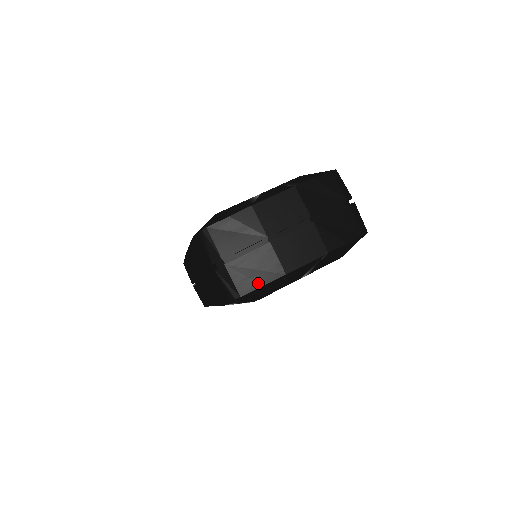
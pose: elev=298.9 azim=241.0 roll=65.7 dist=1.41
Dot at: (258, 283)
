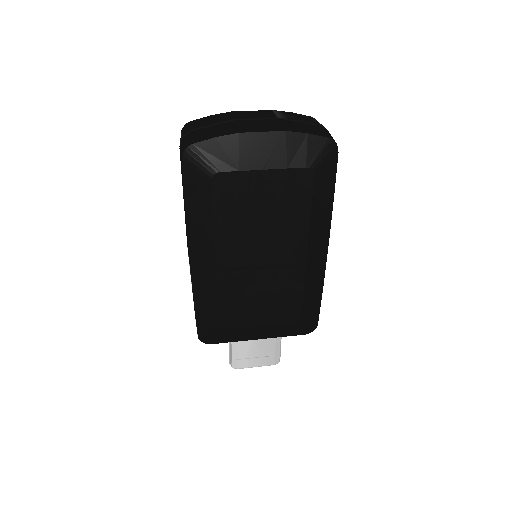
Dot at: (212, 136)
